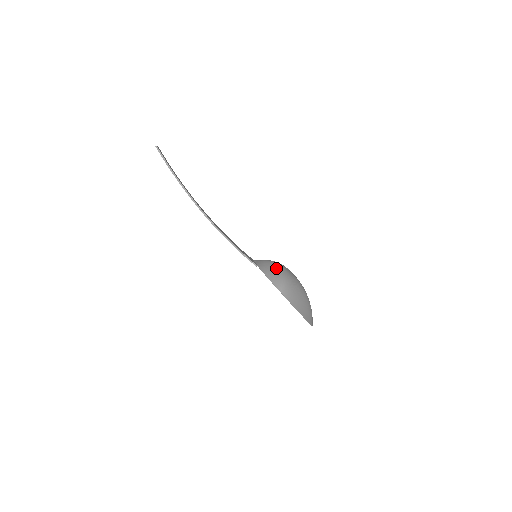
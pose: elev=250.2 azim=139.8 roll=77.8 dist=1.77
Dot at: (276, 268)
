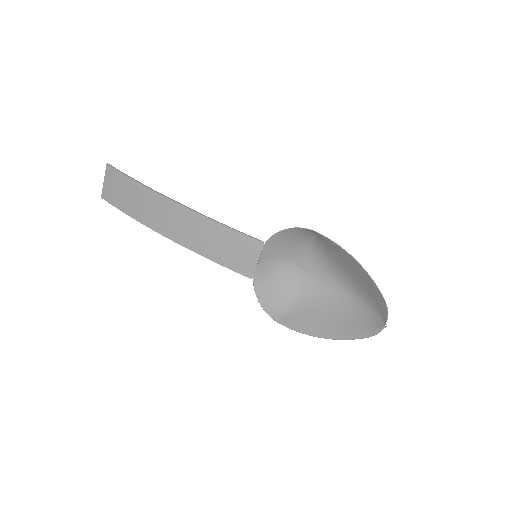
Dot at: (290, 246)
